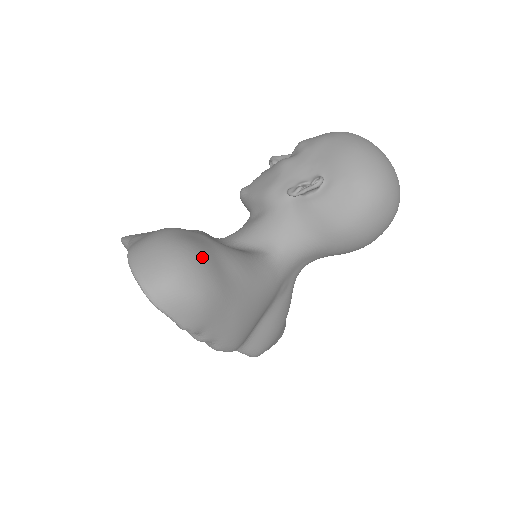
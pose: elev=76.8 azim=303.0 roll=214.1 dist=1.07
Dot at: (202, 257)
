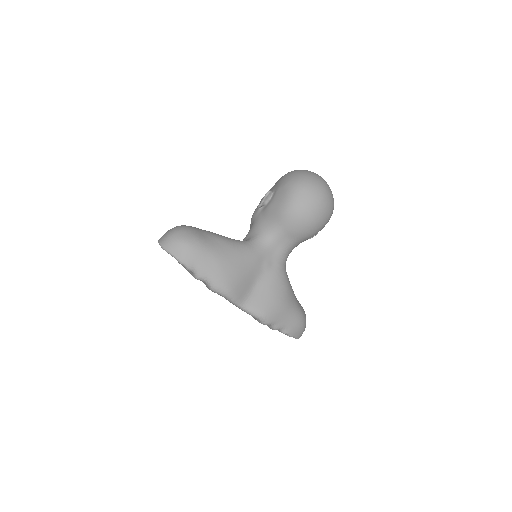
Dot at: (191, 228)
